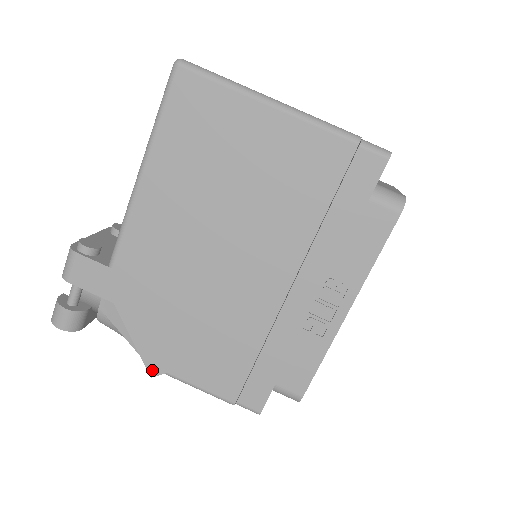
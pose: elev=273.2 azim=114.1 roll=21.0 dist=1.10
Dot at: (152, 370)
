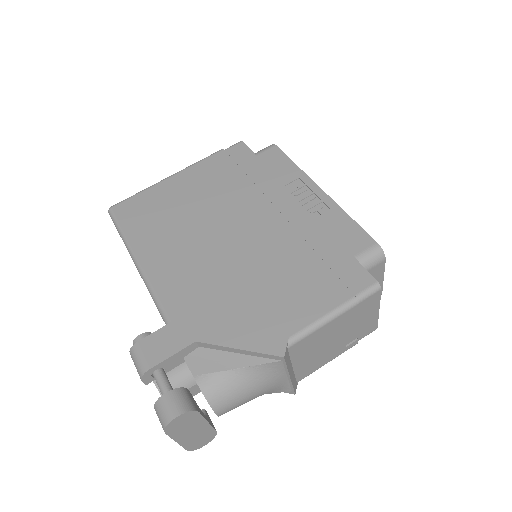
Dot at: (277, 351)
